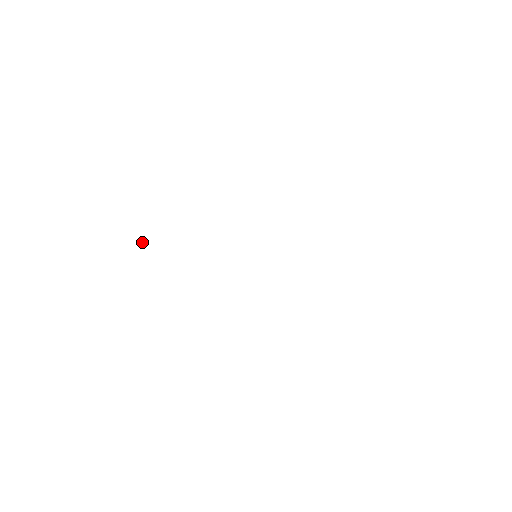
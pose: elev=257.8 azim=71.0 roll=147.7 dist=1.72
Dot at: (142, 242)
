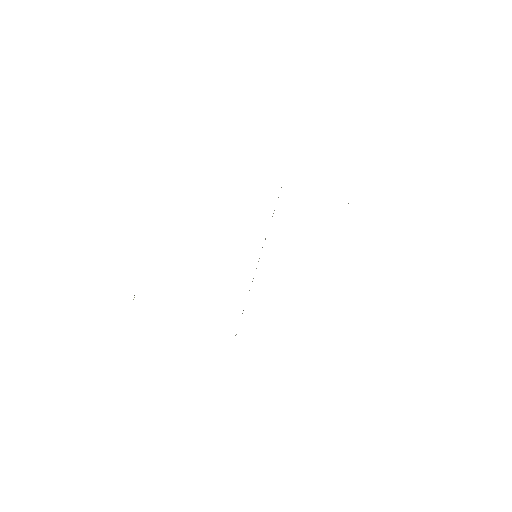
Dot at: (133, 299)
